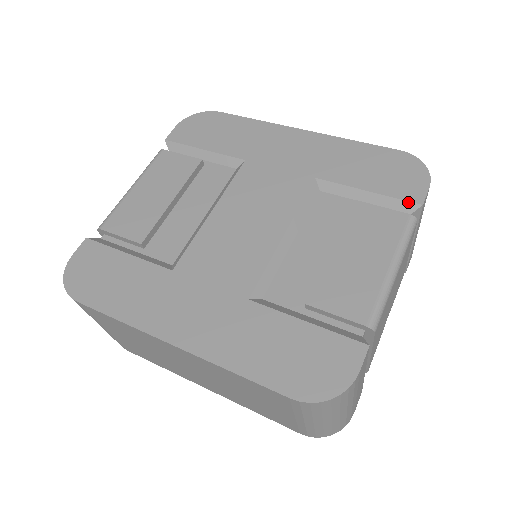
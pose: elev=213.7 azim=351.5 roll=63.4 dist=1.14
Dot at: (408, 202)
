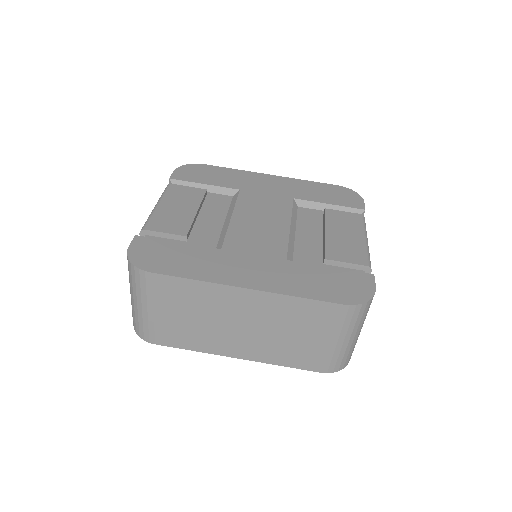
Dot at: (356, 209)
